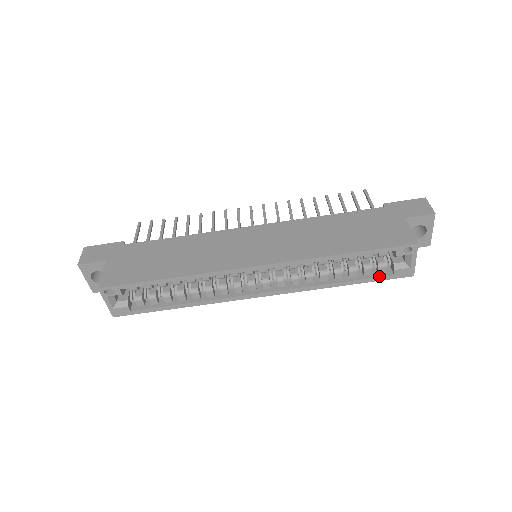
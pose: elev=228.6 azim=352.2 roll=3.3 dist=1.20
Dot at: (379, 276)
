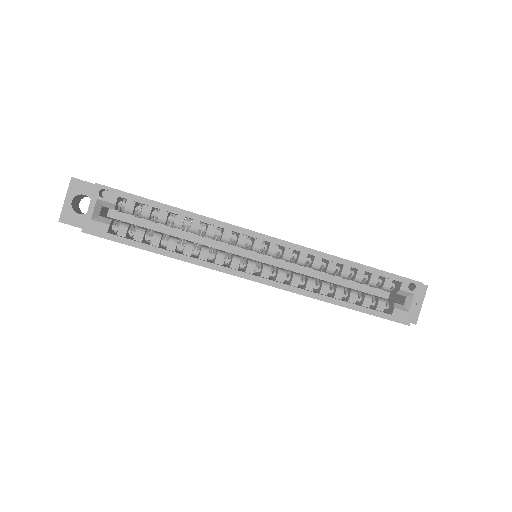
Dot at: (378, 310)
